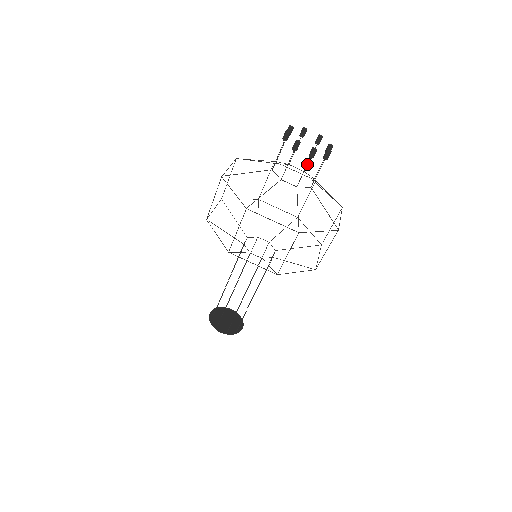
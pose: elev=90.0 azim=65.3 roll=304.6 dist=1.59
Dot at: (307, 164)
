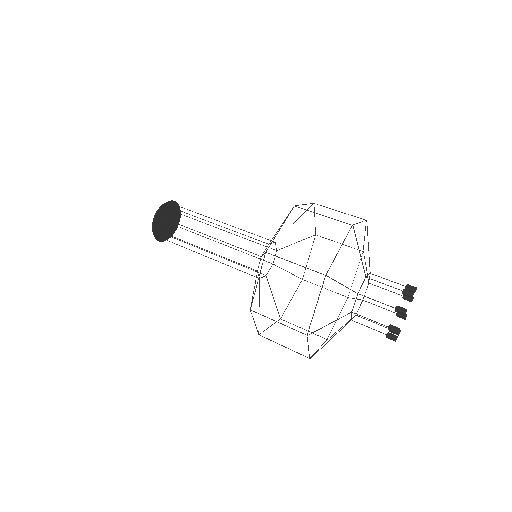
Dot at: (379, 331)
